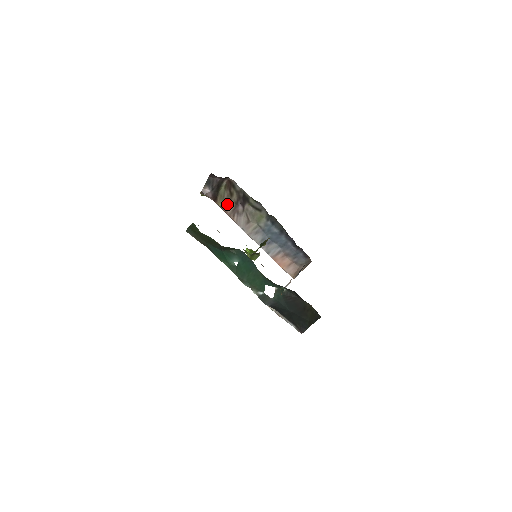
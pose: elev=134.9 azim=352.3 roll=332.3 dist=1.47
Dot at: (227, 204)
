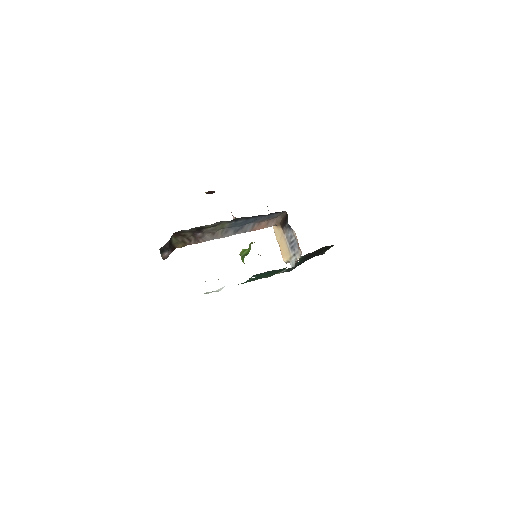
Dot at: (186, 241)
